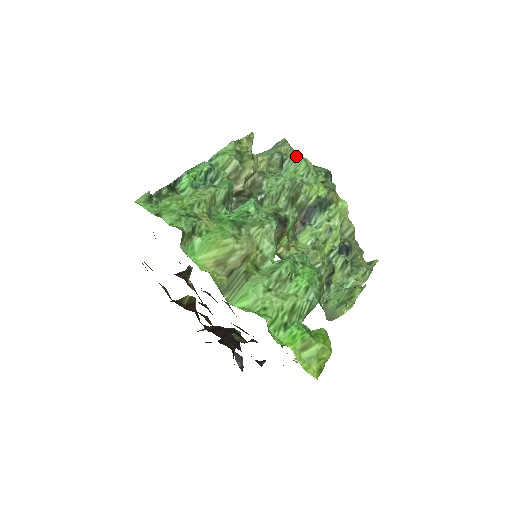
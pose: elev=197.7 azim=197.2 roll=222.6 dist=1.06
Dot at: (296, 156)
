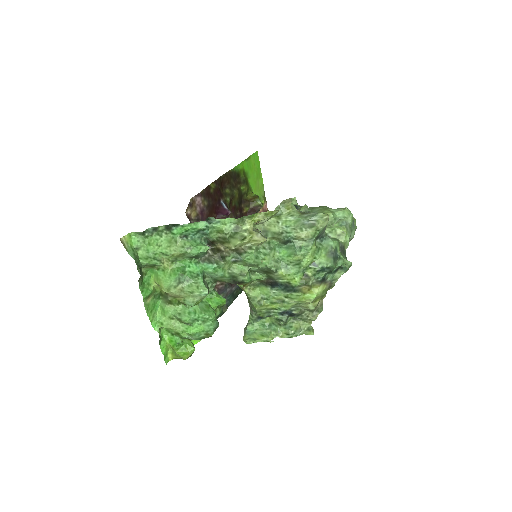
Dot at: (301, 247)
